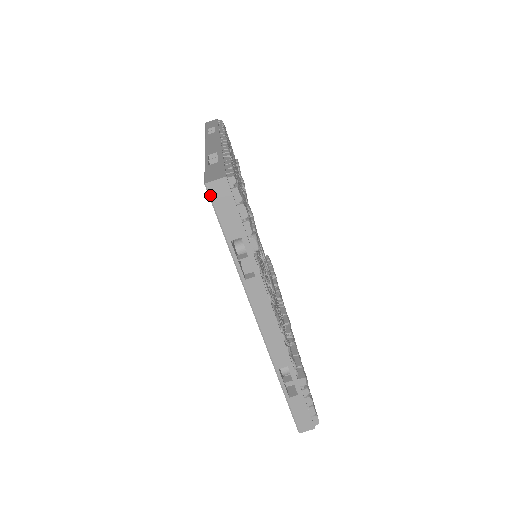
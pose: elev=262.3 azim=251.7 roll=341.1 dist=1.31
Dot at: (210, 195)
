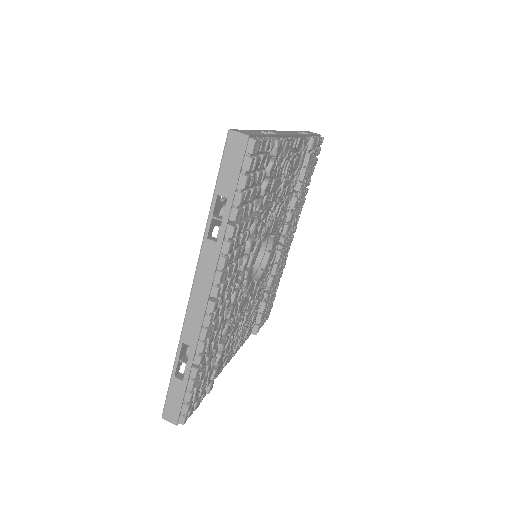
Dot at: (308, 131)
